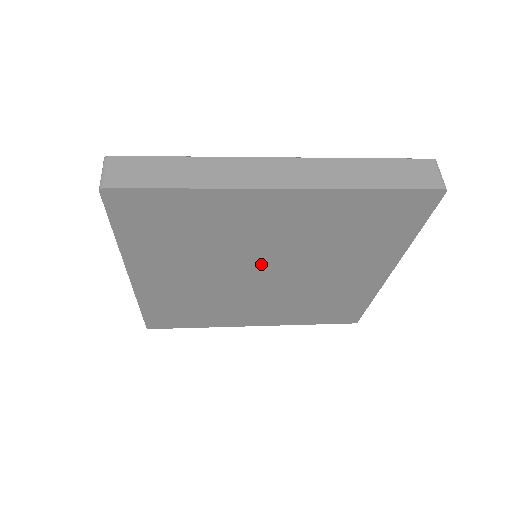
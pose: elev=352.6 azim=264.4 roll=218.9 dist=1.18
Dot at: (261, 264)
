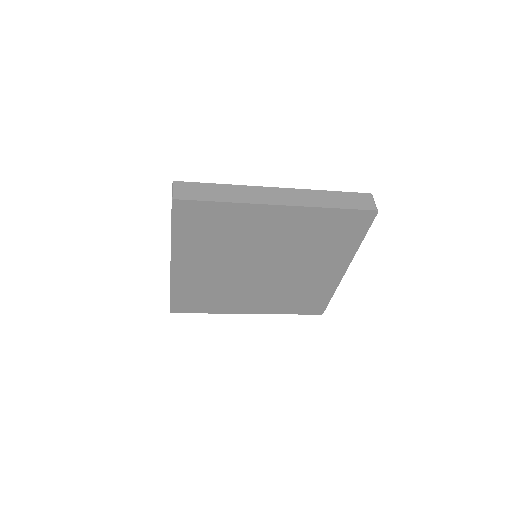
Dot at: (261, 259)
